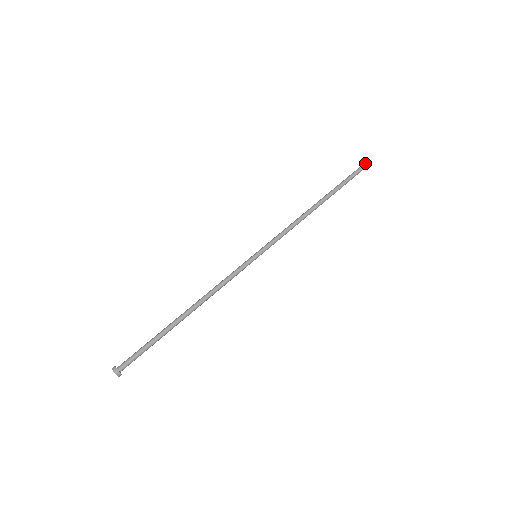
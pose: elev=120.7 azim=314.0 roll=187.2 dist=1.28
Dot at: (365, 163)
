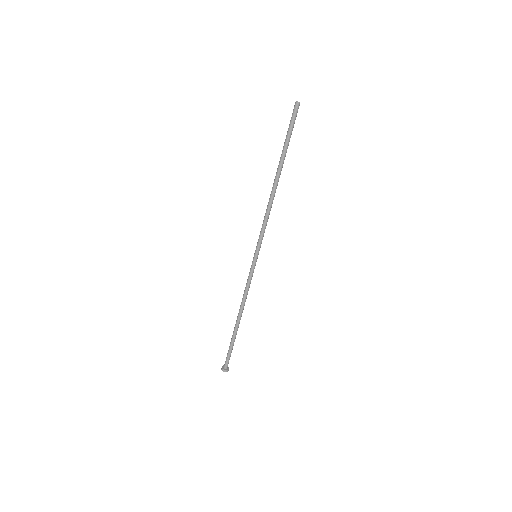
Dot at: (298, 106)
